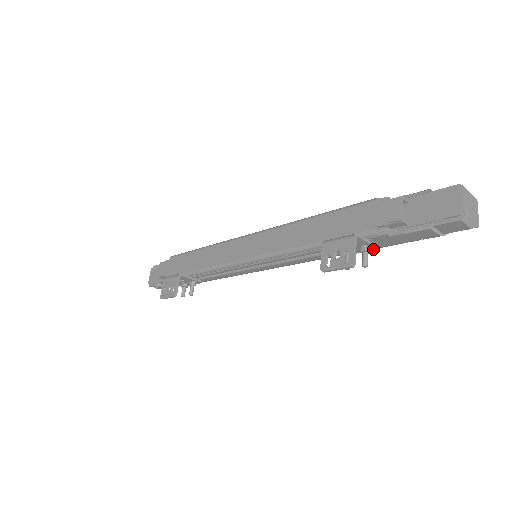
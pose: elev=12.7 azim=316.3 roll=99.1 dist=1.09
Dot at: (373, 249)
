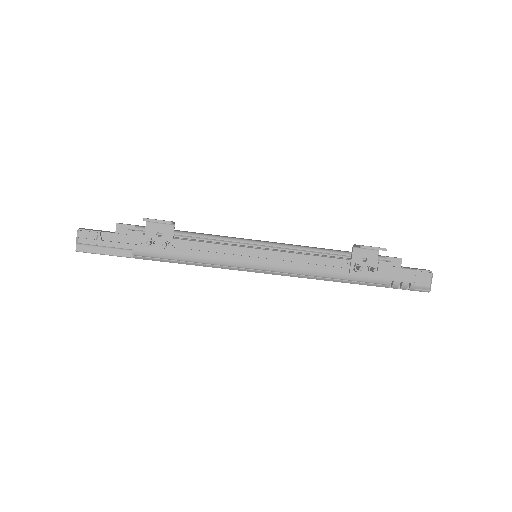
Dot at: (372, 275)
